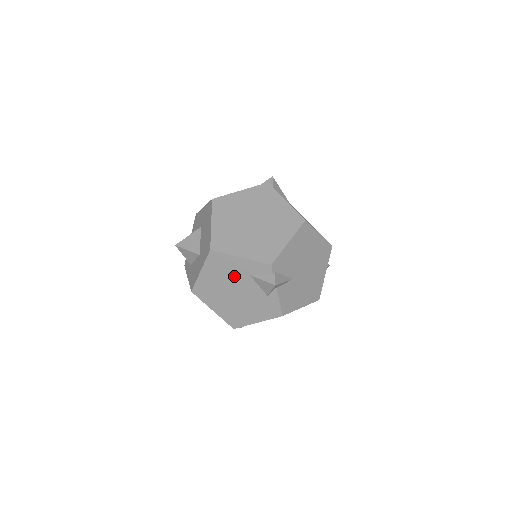
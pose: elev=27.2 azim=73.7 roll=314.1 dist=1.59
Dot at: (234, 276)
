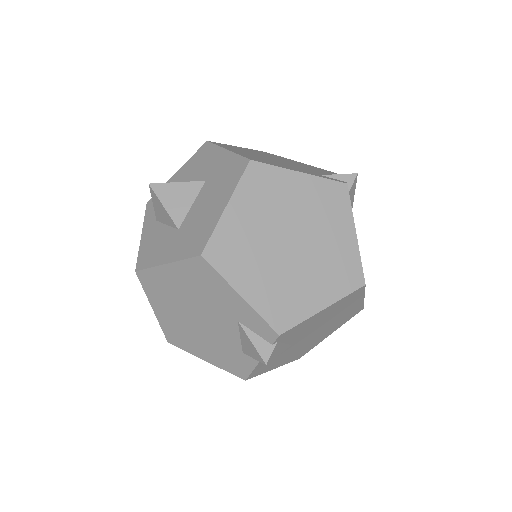
Dot at: (213, 304)
